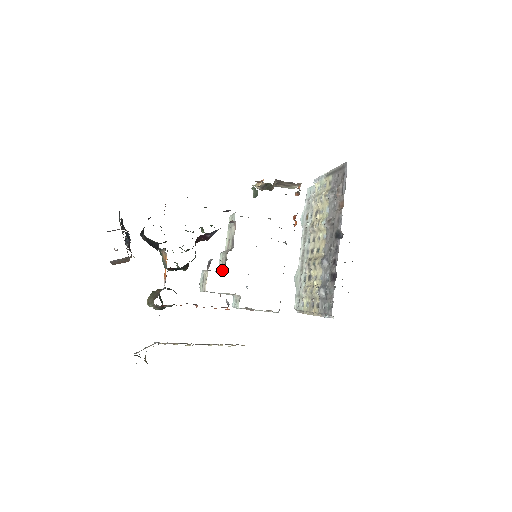
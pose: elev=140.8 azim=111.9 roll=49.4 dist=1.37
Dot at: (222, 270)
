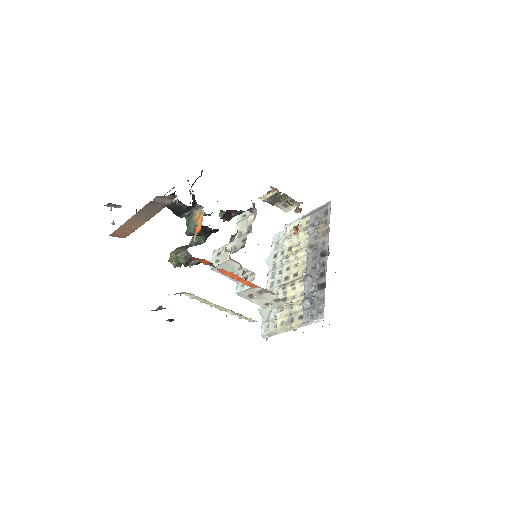
Dot at: (238, 250)
